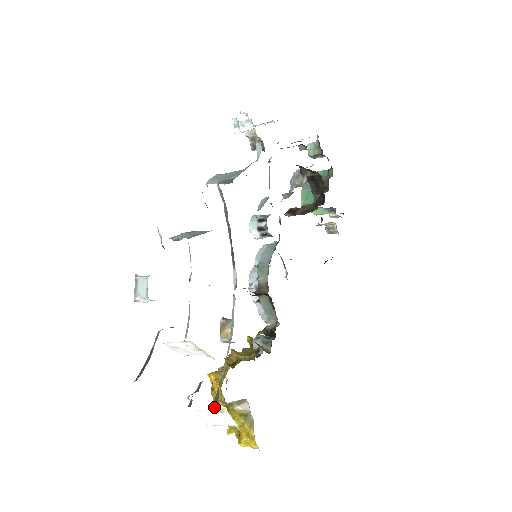
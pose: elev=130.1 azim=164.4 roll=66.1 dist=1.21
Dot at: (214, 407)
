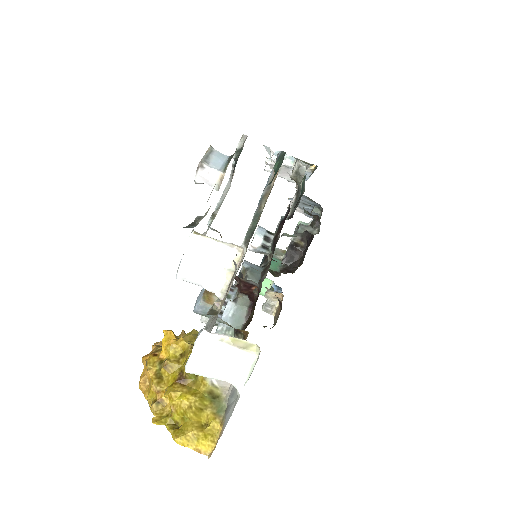
Dot at: (235, 338)
